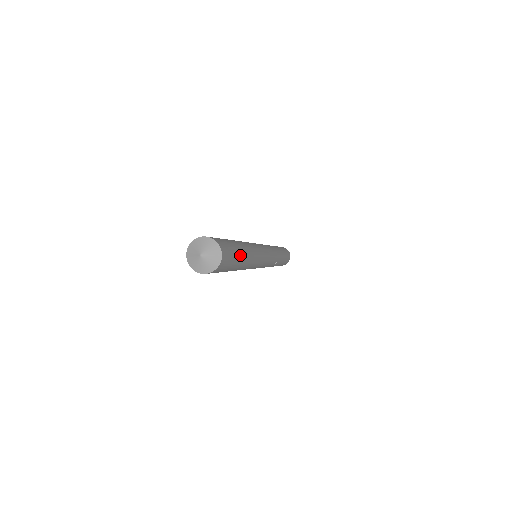
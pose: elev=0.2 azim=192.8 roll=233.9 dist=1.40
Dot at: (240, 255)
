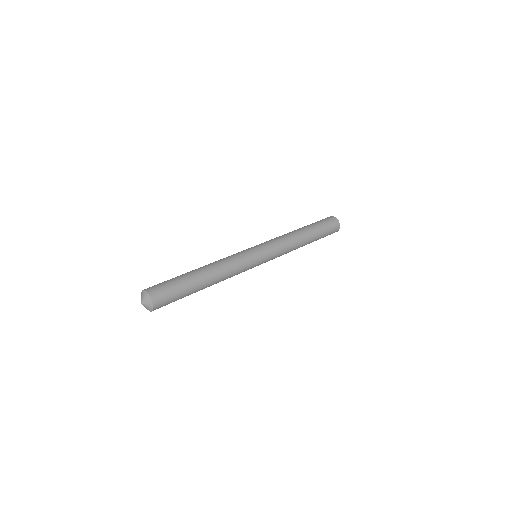
Dot at: (190, 288)
